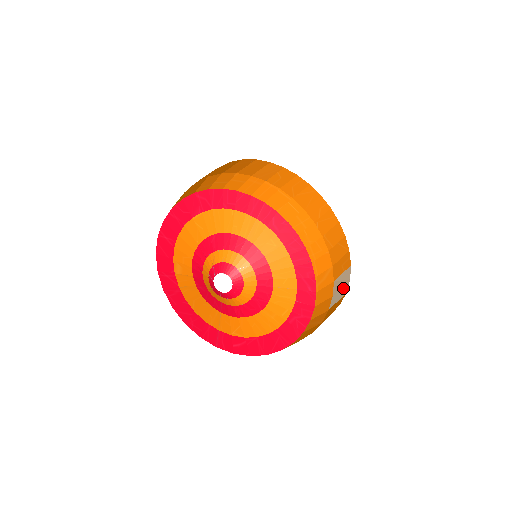
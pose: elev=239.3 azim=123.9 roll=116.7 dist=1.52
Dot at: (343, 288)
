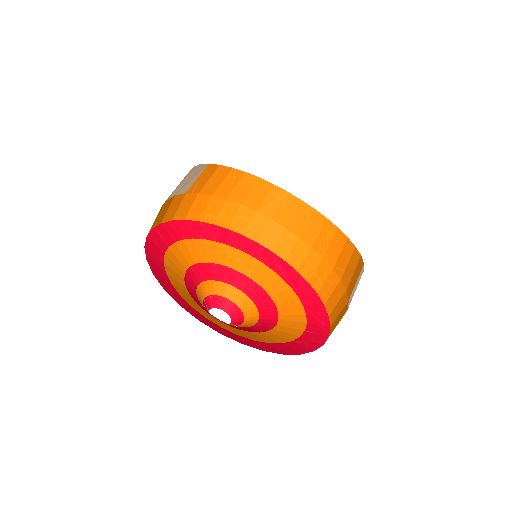
Dot at: occluded
